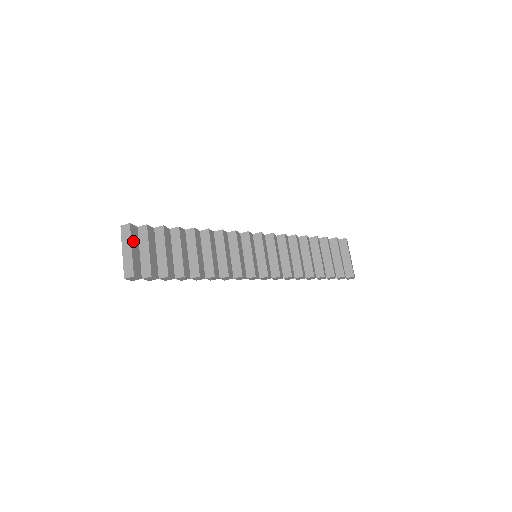
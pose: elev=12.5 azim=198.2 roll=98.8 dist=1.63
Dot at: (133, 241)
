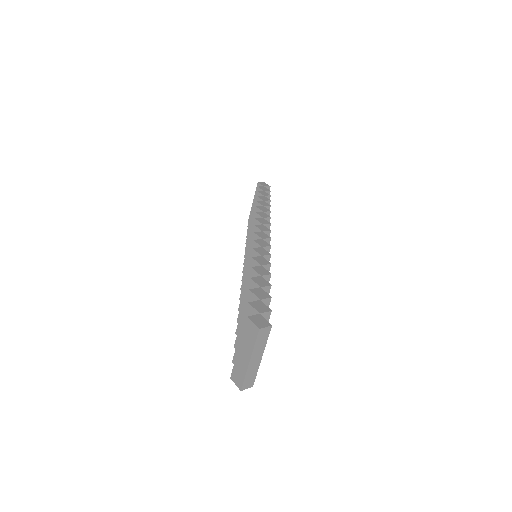
Dot at: (262, 343)
